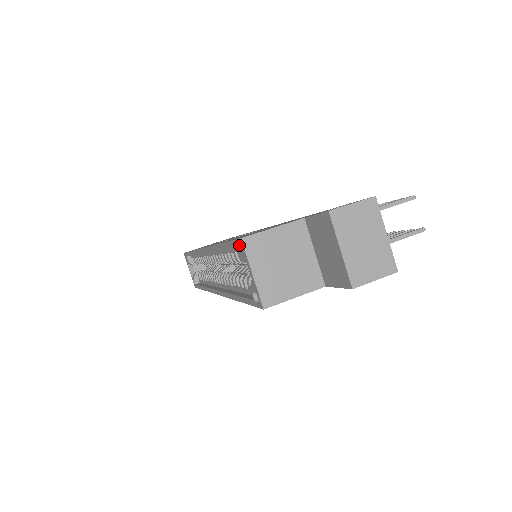
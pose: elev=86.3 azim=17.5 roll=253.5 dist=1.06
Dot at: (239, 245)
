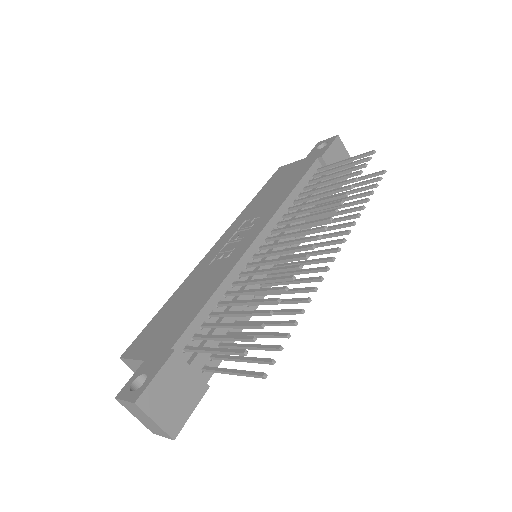
Dot at: occluded
